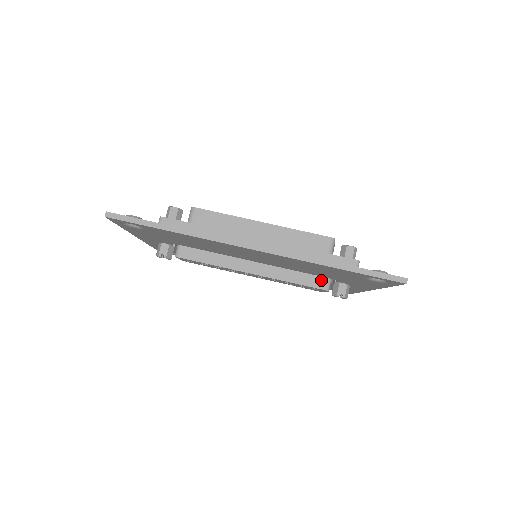
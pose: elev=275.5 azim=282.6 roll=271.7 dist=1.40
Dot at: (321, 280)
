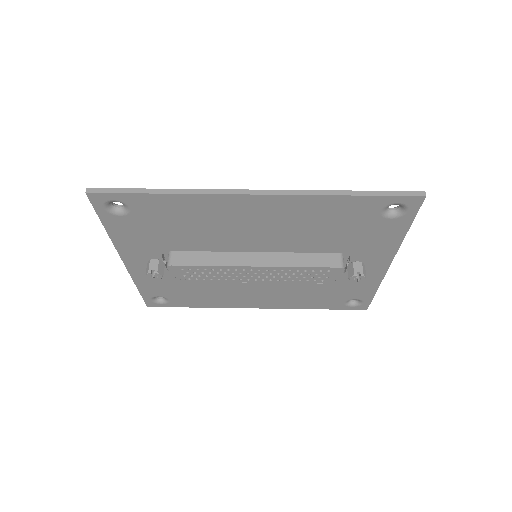
Dot at: (332, 259)
